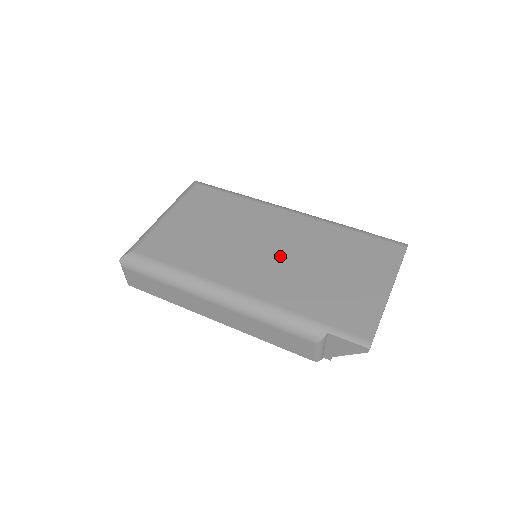
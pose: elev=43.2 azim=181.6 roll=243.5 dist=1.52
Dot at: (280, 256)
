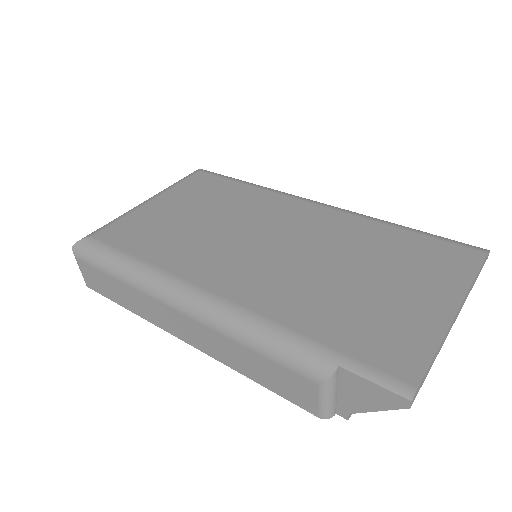
Dot at: (286, 253)
